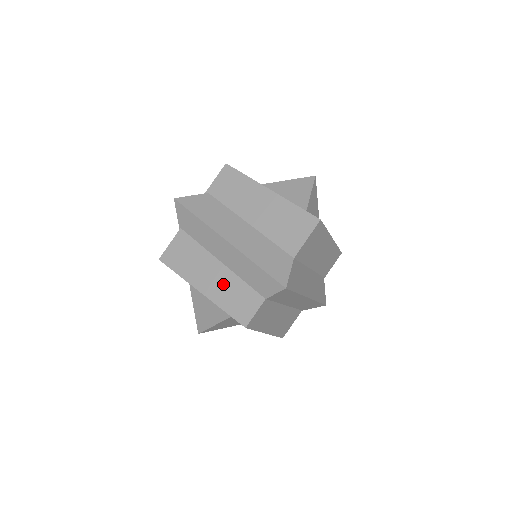
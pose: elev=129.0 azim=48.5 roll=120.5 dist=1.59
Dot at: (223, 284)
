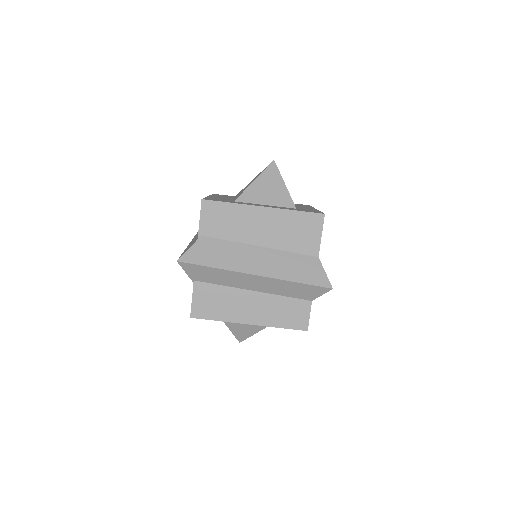
Dot at: (267, 308)
